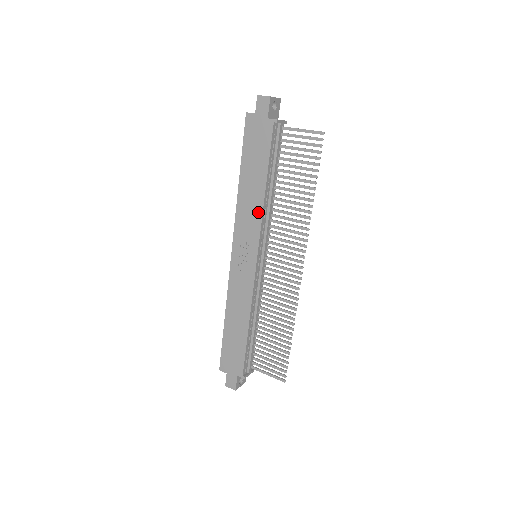
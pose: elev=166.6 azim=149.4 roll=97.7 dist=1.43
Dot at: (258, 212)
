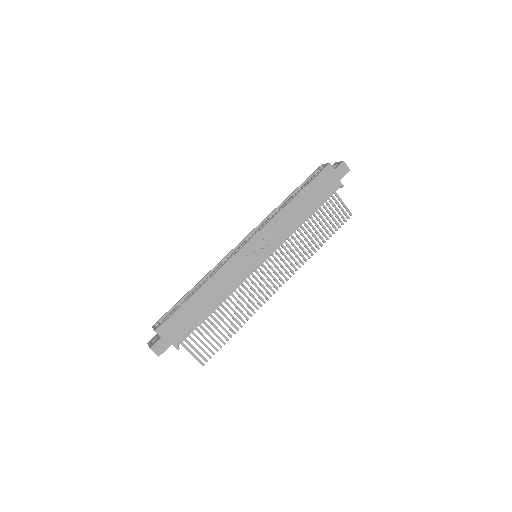
Dot at: (291, 230)
